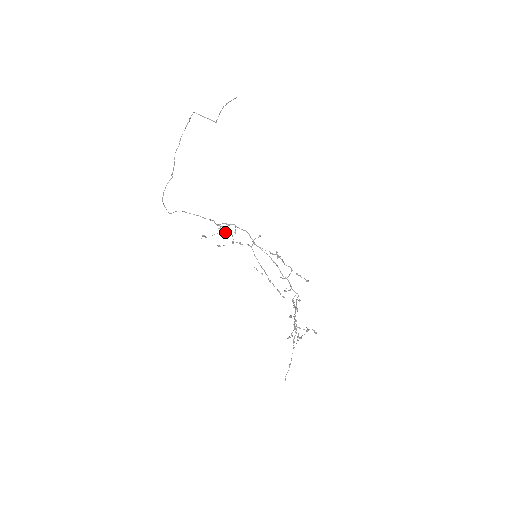
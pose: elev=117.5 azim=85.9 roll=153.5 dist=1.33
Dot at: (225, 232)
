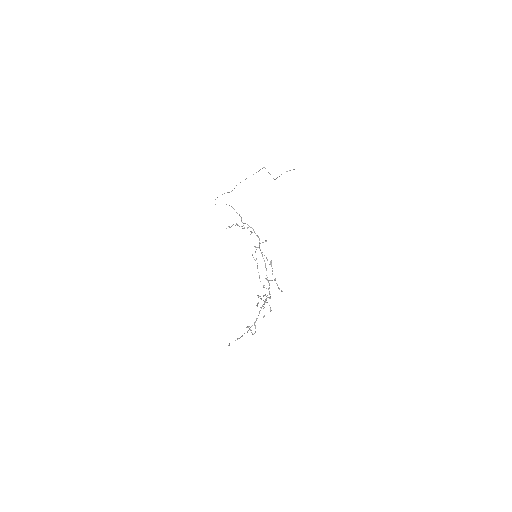
Dot at: occluded
